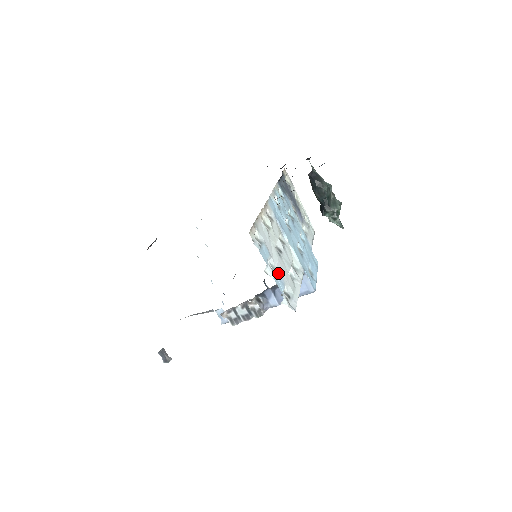
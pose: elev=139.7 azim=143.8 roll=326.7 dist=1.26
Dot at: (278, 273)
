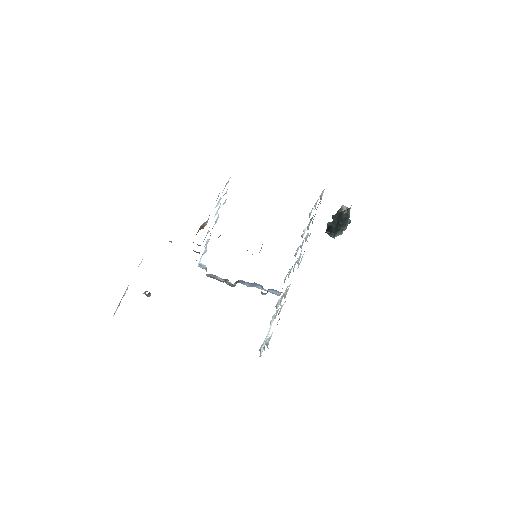
Dot at: occluded
